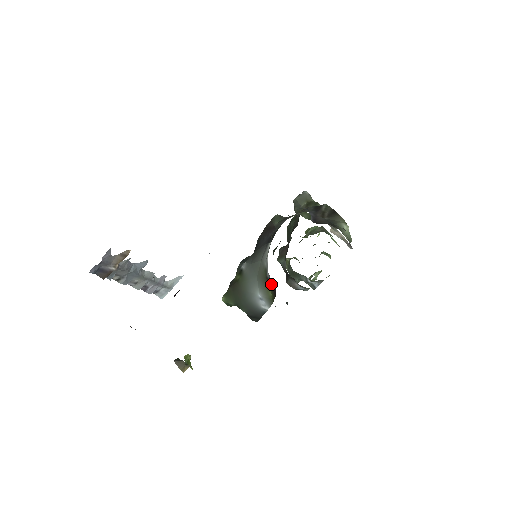
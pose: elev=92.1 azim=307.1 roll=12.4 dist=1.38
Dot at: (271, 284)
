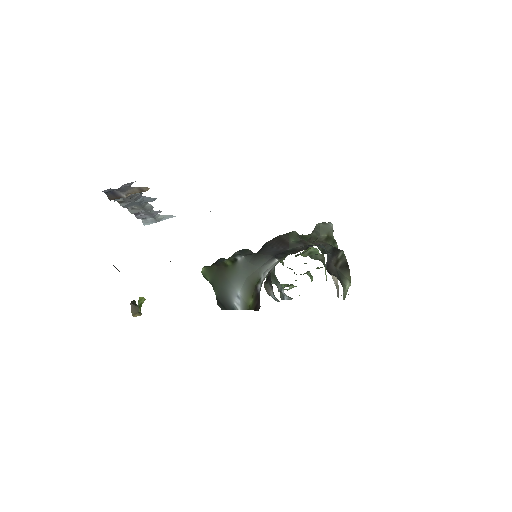
Dot at: (257, 297)
